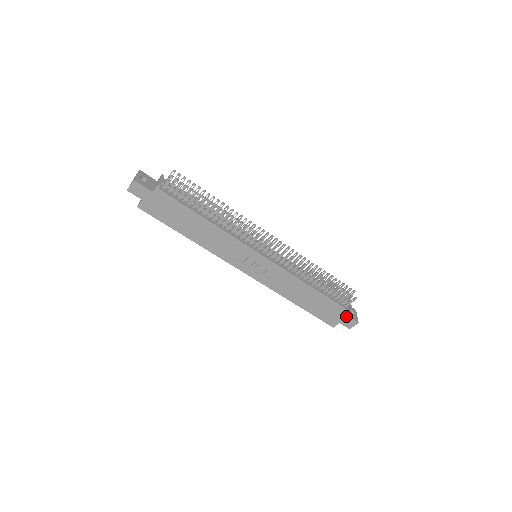
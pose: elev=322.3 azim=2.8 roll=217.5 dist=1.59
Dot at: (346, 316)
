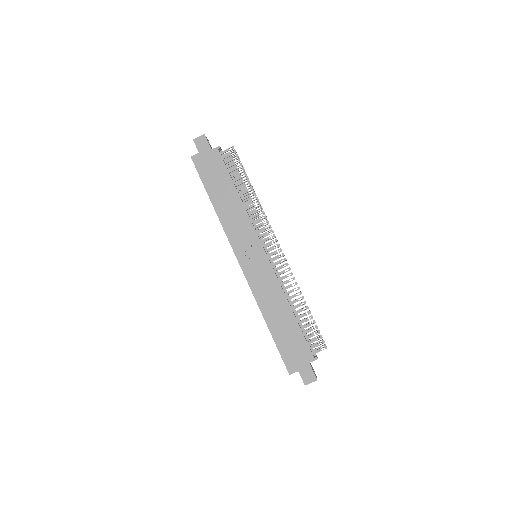
Dot at: (309, 364)
